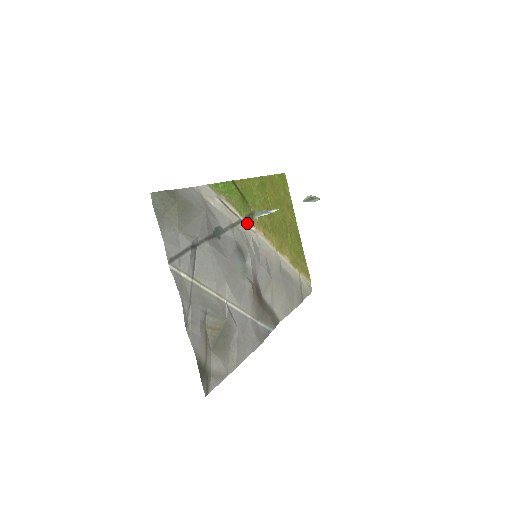
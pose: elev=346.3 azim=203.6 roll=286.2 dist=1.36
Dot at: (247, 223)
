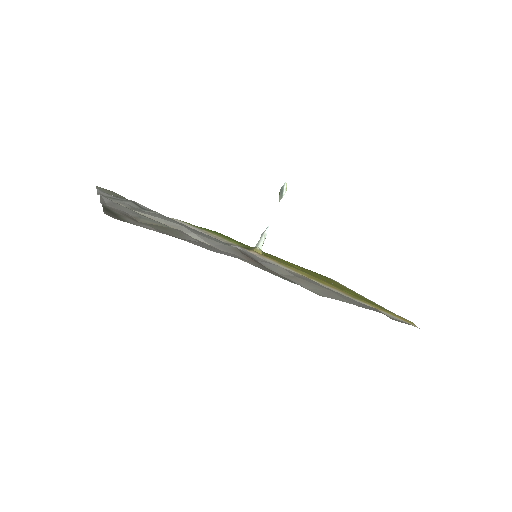
Dot at: occluded
